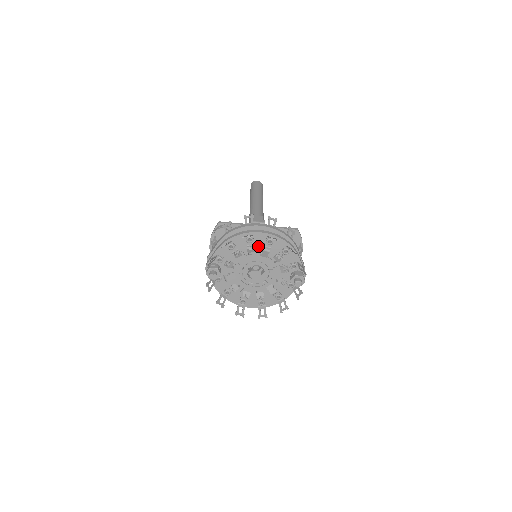
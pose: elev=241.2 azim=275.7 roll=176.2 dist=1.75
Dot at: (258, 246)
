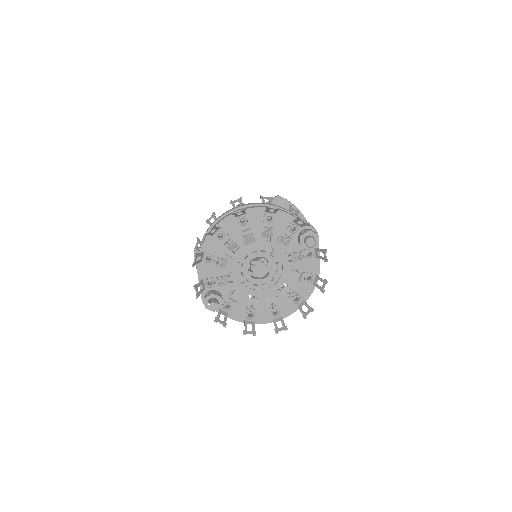
Dot at: (236, 236)
